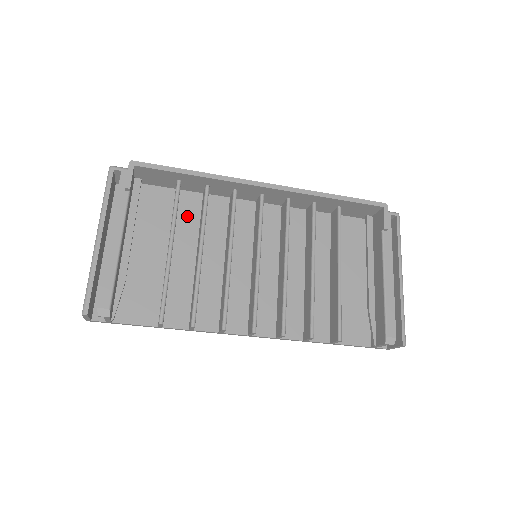
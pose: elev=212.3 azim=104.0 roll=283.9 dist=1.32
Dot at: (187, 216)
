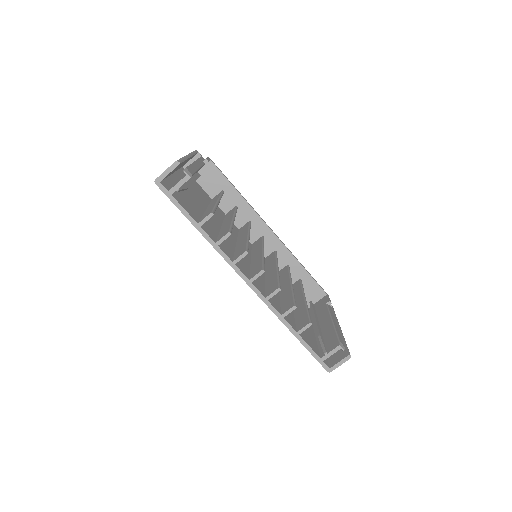
Dot at: (217, 211)
